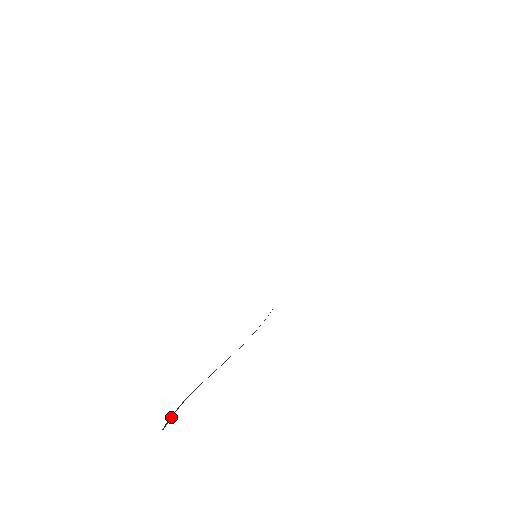
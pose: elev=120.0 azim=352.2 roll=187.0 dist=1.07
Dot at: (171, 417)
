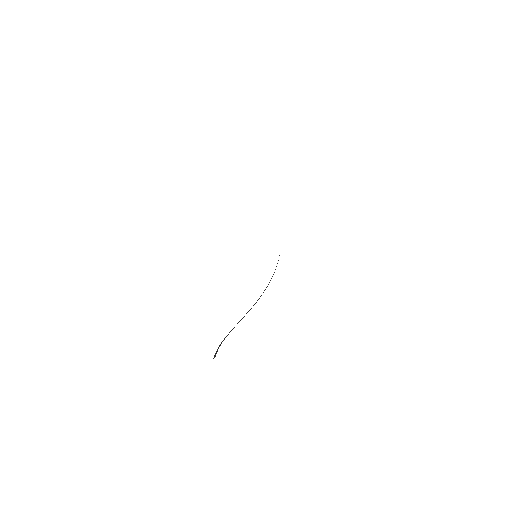
Dot at: (217, 351)
